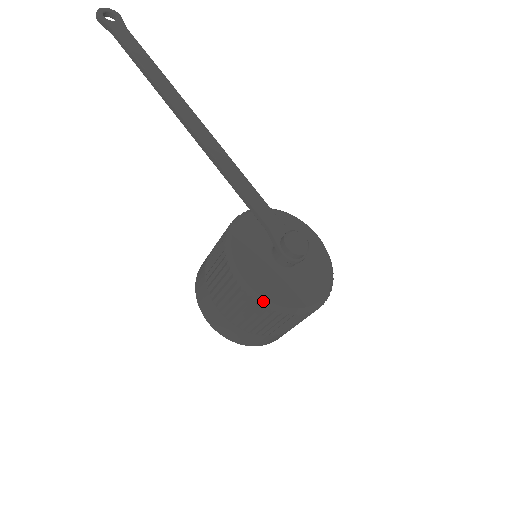
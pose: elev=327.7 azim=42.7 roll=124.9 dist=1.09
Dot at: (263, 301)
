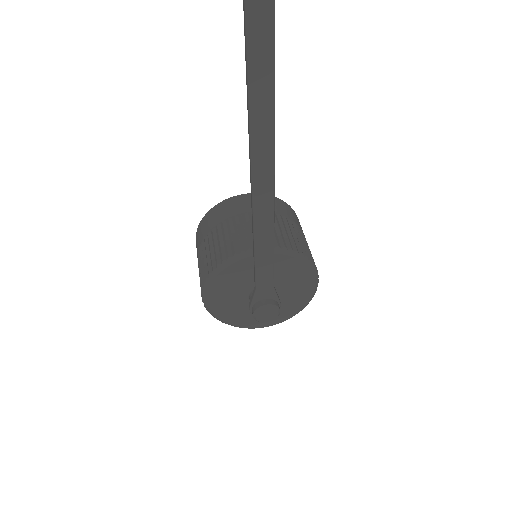
Dot at: (213, 315)
